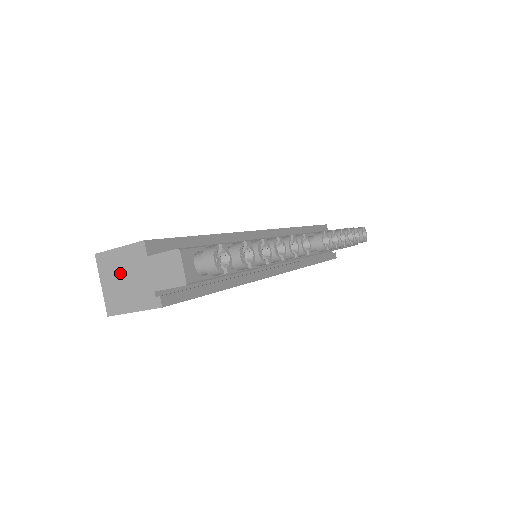
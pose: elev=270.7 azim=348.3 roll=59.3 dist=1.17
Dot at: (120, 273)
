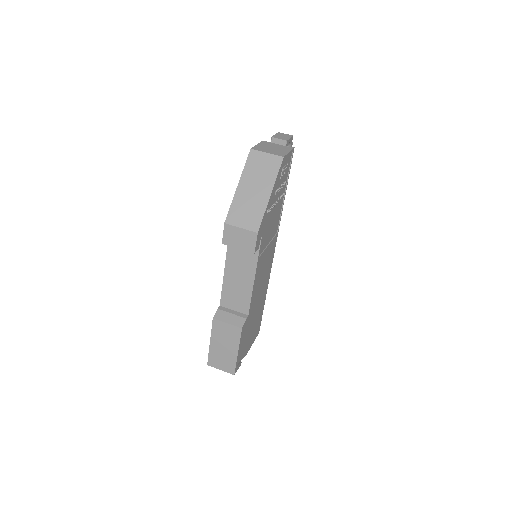
Dot at: (268, 148)
